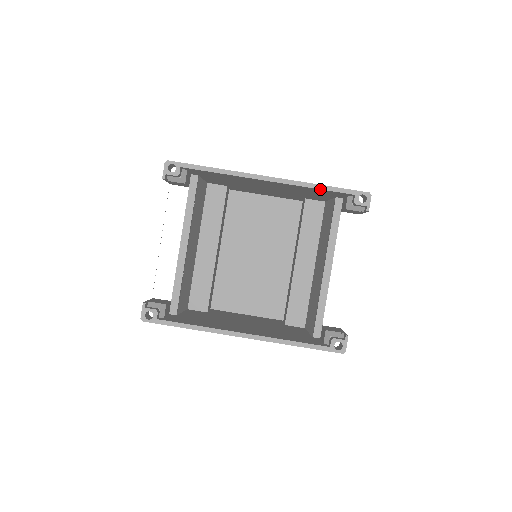
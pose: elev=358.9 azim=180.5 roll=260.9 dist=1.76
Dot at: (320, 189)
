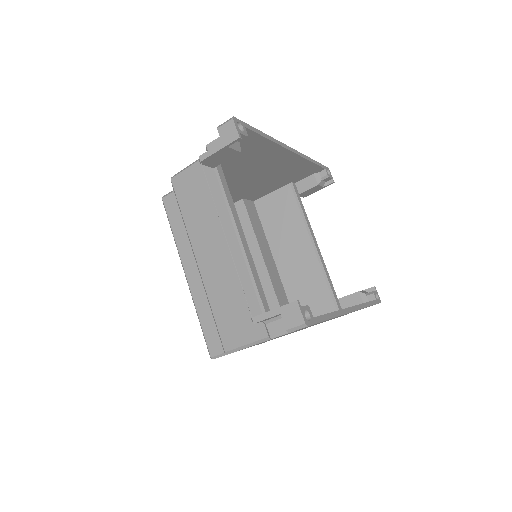
Dot at: (313, 163)
